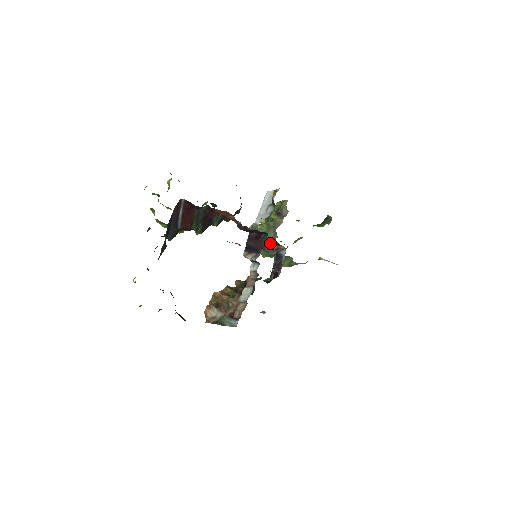
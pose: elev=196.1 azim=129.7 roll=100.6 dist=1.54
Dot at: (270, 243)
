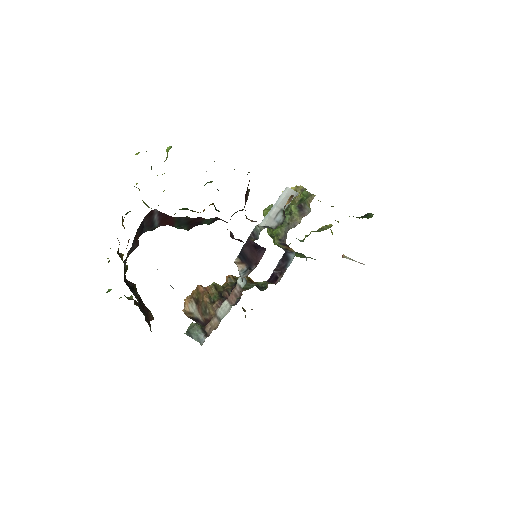
Dot at: (279, 241)
